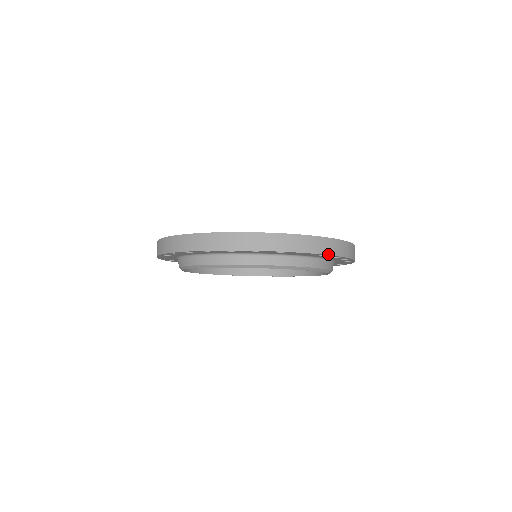
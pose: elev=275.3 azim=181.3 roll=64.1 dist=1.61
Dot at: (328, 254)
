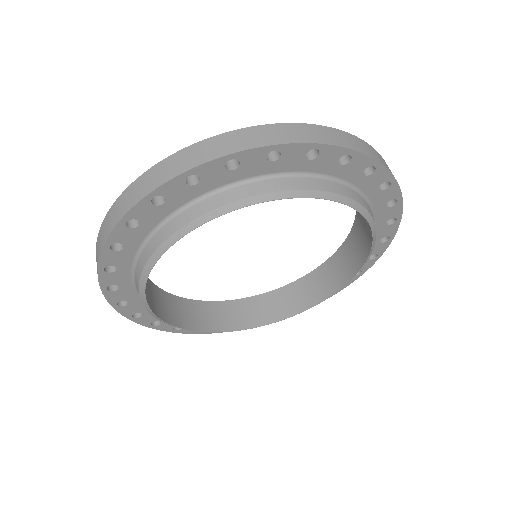
Dot at: (351, 149)
